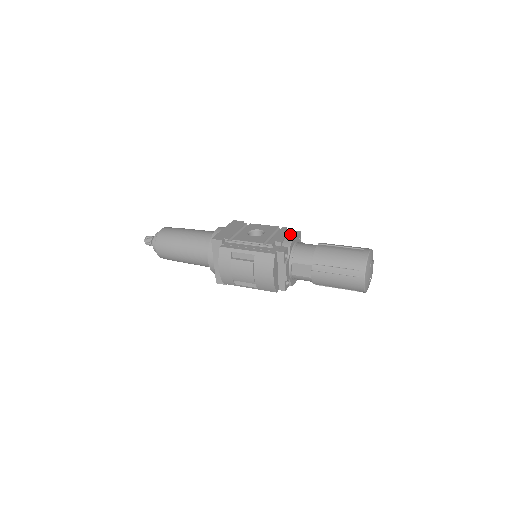
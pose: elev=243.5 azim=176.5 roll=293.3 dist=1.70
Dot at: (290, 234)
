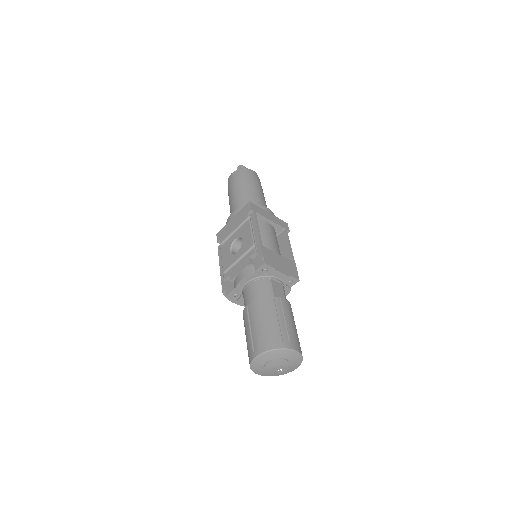
Dot at: (252, 265)
